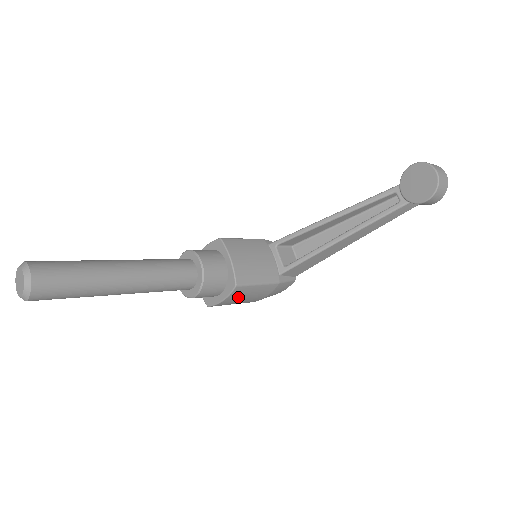
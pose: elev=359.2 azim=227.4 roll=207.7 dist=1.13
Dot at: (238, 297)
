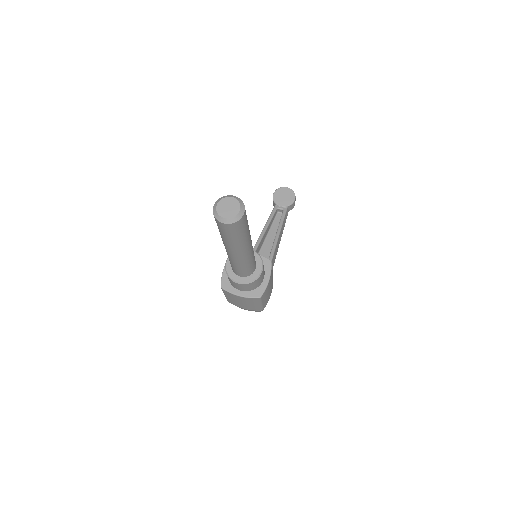
Dot at: (271, 279)
